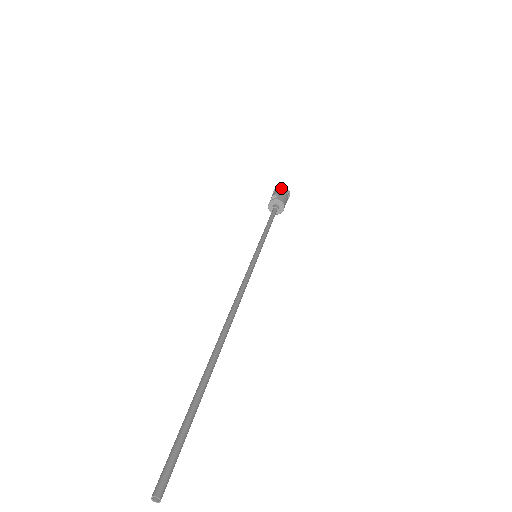
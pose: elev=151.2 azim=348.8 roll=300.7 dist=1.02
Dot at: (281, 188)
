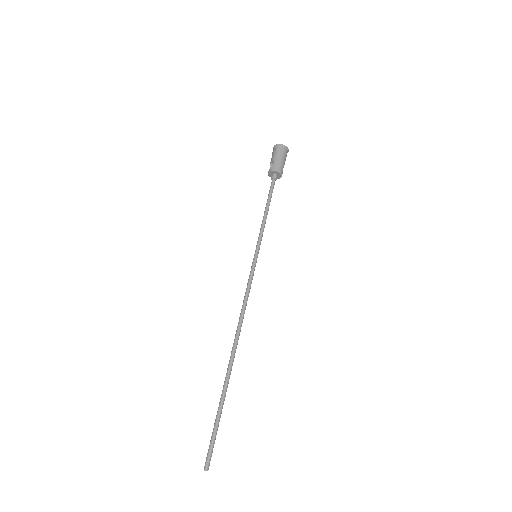
Dot at: (276, 148)
